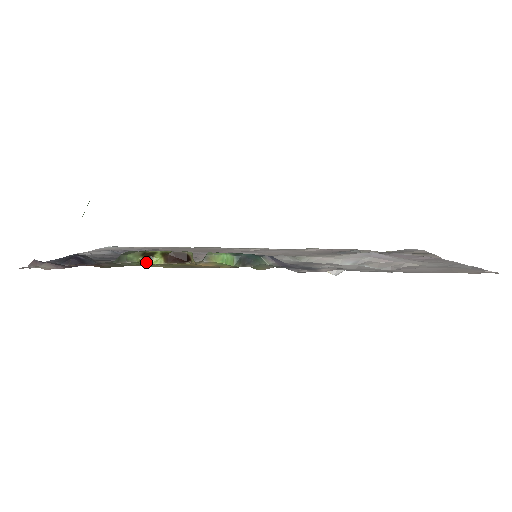
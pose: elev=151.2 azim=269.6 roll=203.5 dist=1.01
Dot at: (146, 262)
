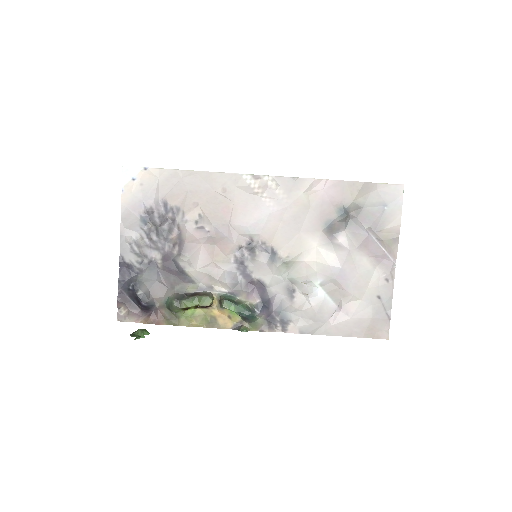
Dot at: (186, 310)
